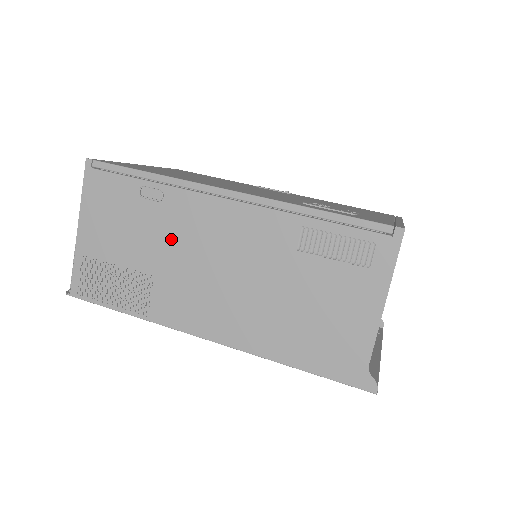
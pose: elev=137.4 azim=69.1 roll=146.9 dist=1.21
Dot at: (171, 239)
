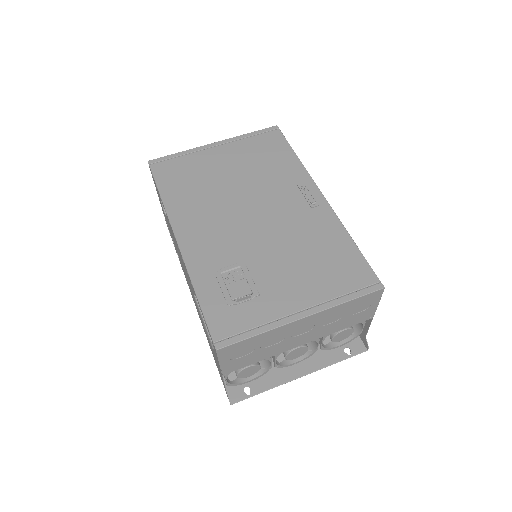
Dot at: (174, 240)
